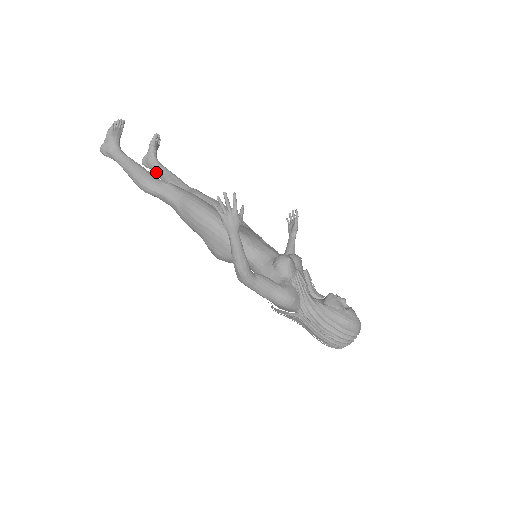
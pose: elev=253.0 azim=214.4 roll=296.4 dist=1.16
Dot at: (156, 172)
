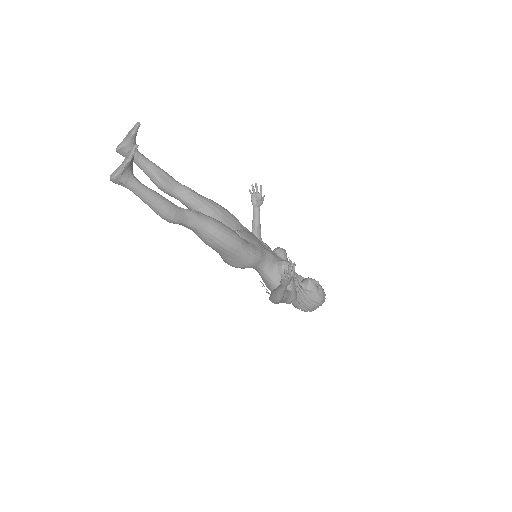
Dot at: (138, 165)
